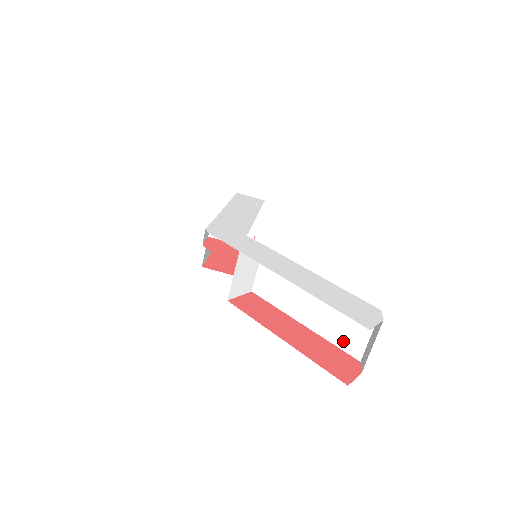
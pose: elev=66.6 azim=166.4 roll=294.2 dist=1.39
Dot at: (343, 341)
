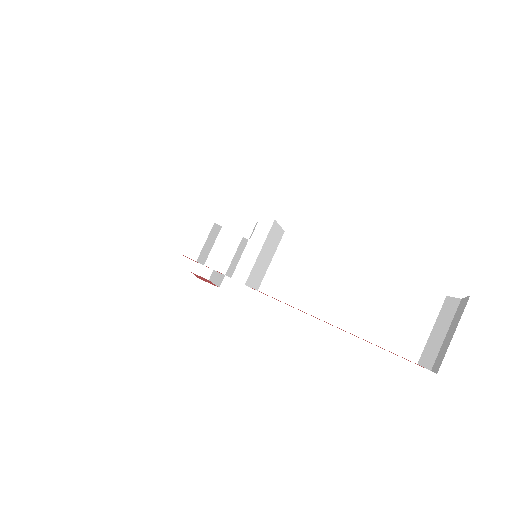
Dot at: (393, 340)
